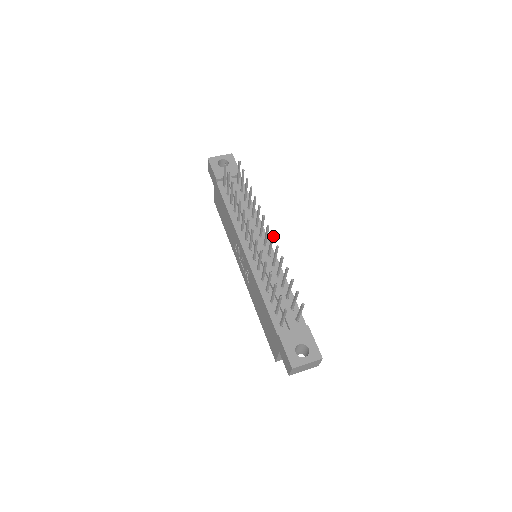
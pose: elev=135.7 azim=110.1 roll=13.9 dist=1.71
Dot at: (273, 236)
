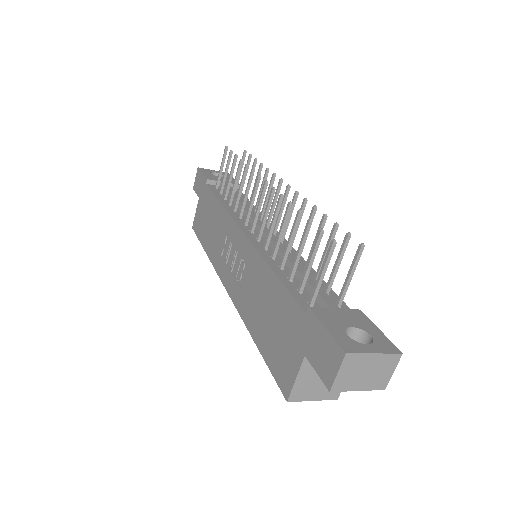
Dot at: (297, 193)
